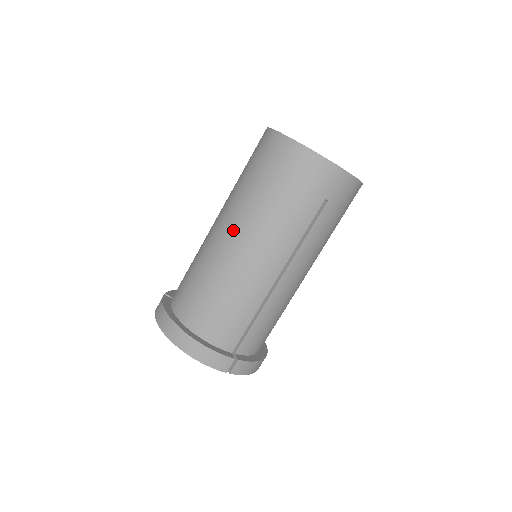
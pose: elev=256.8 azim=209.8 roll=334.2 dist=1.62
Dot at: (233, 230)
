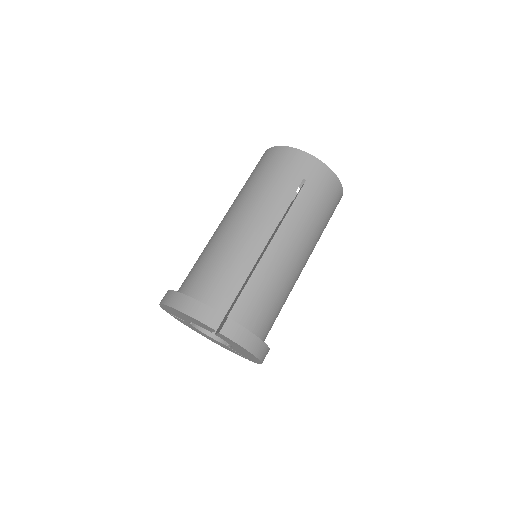
Dot at: (230, 214)
